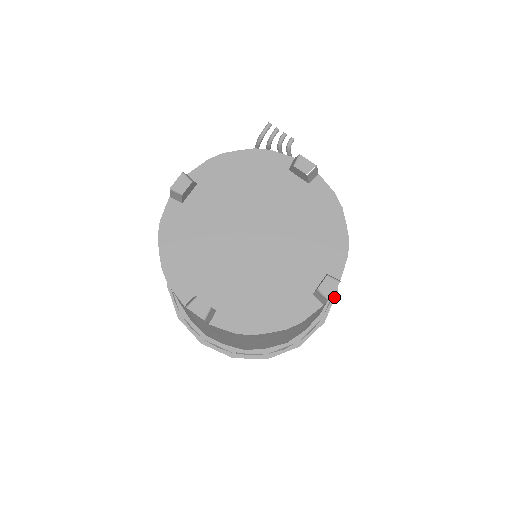
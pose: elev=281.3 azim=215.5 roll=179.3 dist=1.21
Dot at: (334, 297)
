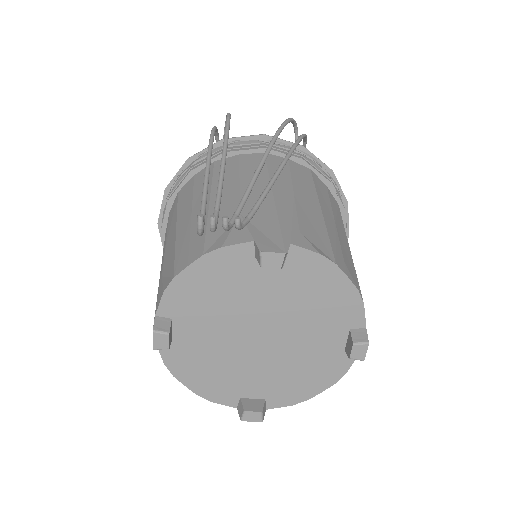
Dot at: (347, 211)
